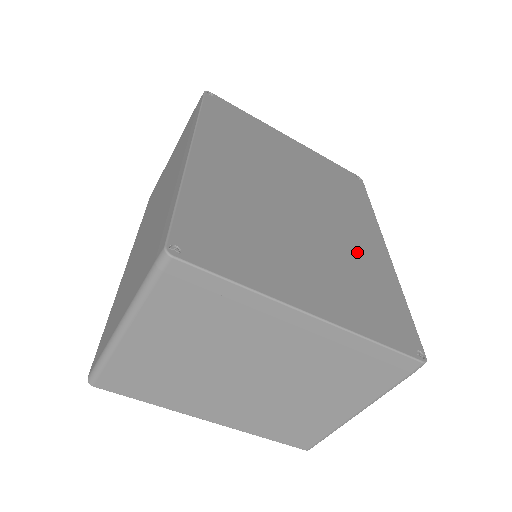
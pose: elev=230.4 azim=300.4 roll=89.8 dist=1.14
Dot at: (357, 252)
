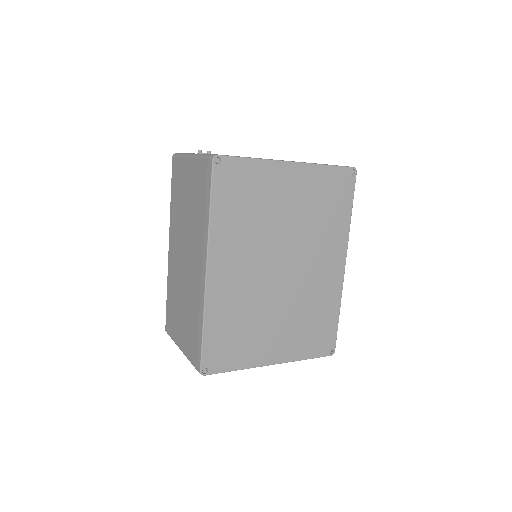
Dot at: (317, 290)
